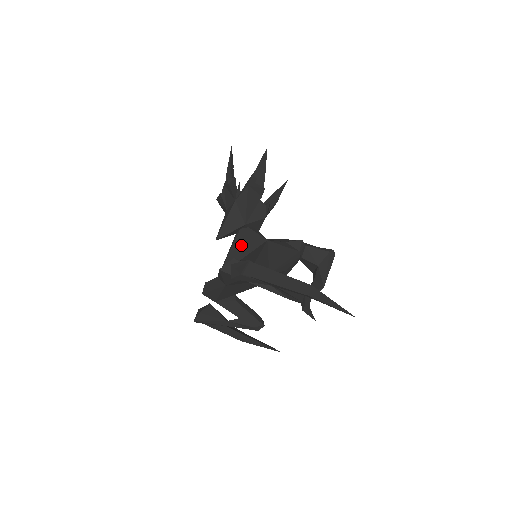
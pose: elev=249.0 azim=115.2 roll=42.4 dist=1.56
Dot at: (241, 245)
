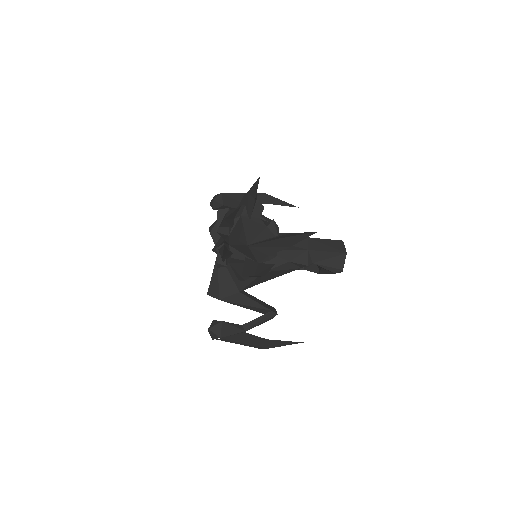
Dot at: occluded
